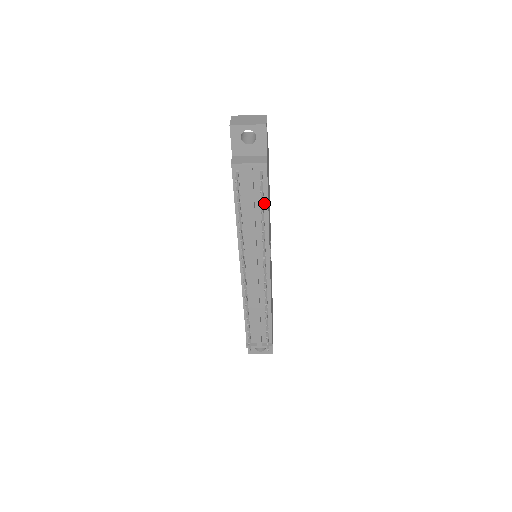
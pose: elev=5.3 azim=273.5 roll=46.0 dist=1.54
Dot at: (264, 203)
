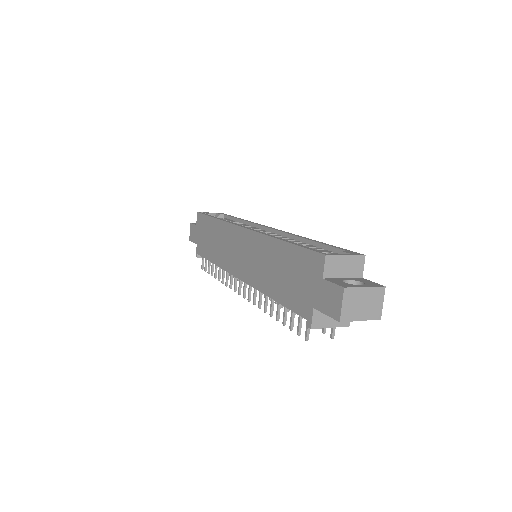
Dot at: occluded
